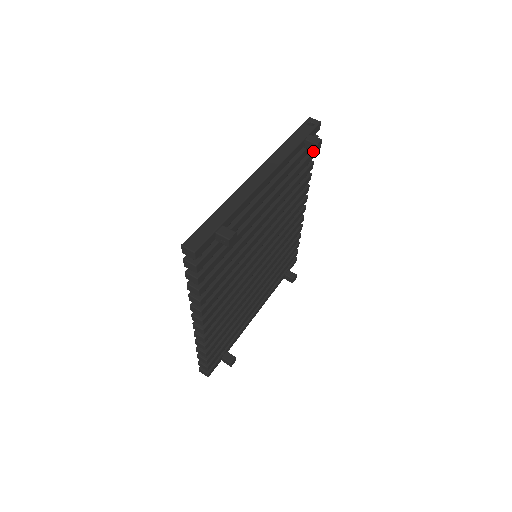
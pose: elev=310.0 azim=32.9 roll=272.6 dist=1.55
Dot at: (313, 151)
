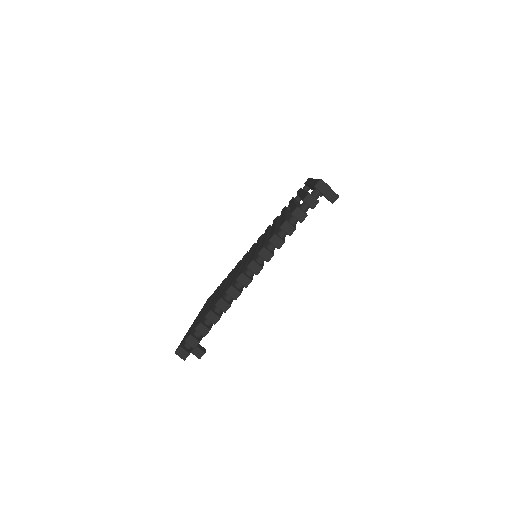
Dot at: occluded
